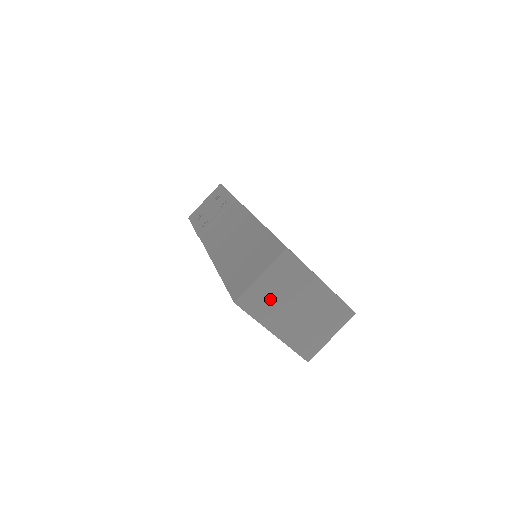
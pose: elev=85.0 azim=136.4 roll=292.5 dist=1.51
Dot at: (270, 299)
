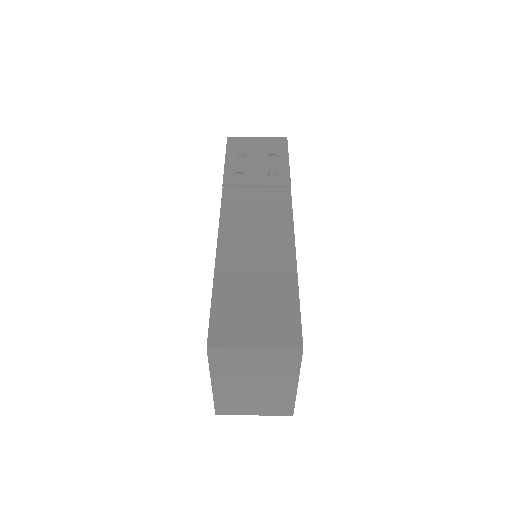
Dot at: (241, 366)
